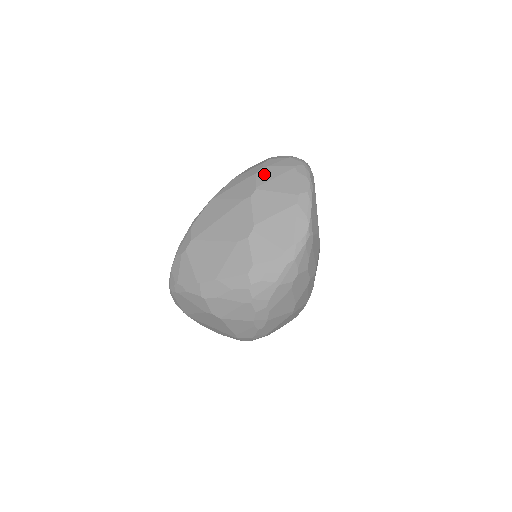
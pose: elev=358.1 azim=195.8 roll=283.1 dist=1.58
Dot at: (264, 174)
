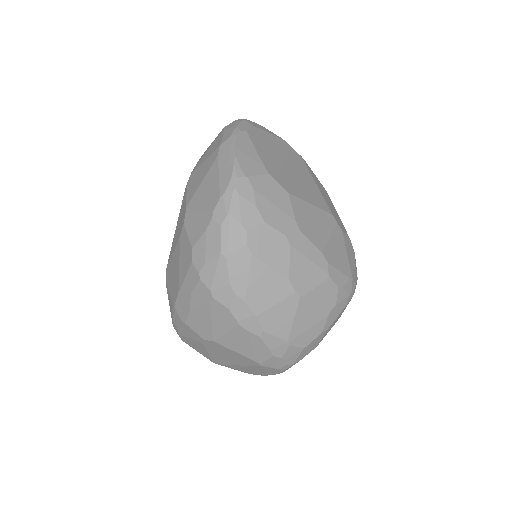
Dot at: (201, 157)
